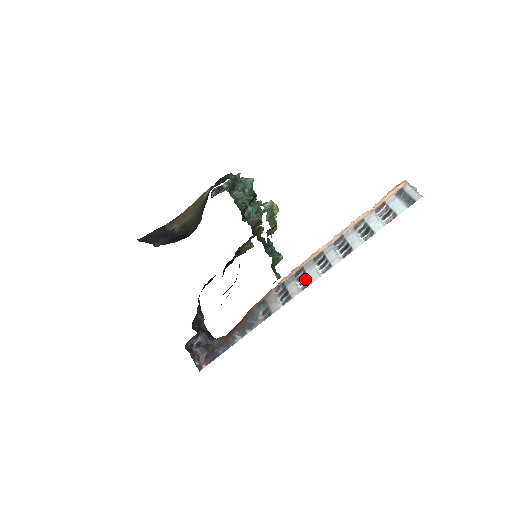
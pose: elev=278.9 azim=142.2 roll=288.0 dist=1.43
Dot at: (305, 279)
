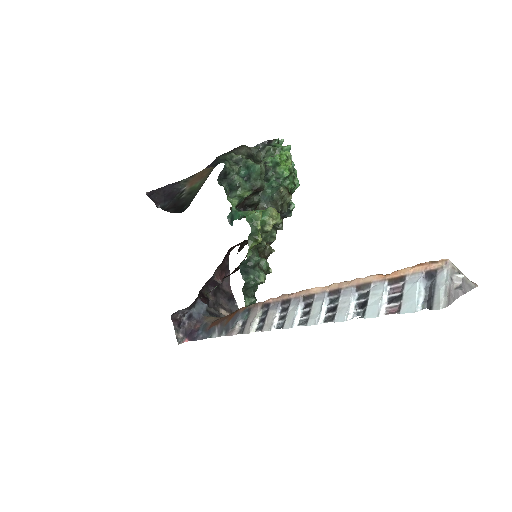
Dot at: (284, 316)
